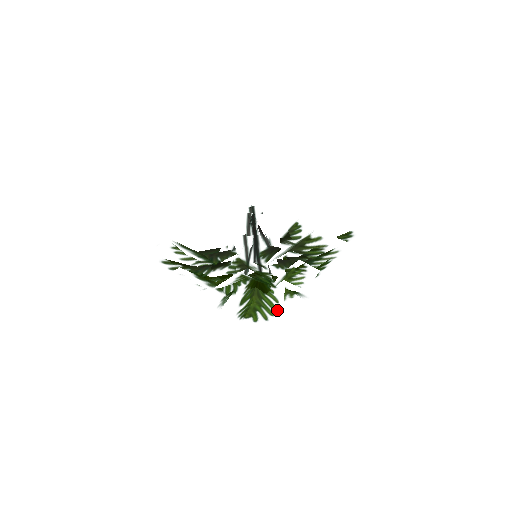
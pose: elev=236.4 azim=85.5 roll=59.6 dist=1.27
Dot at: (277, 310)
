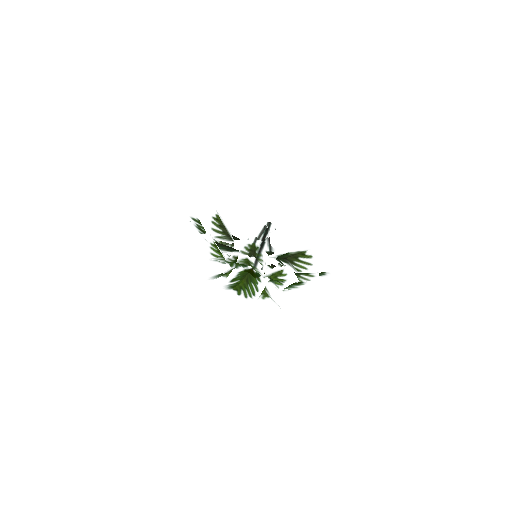
Dot at: (255, 296)
